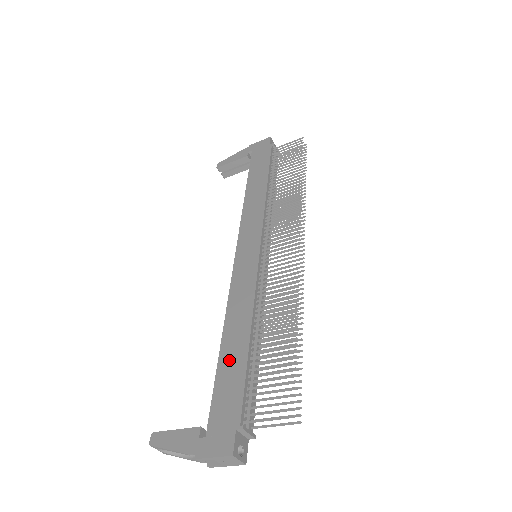
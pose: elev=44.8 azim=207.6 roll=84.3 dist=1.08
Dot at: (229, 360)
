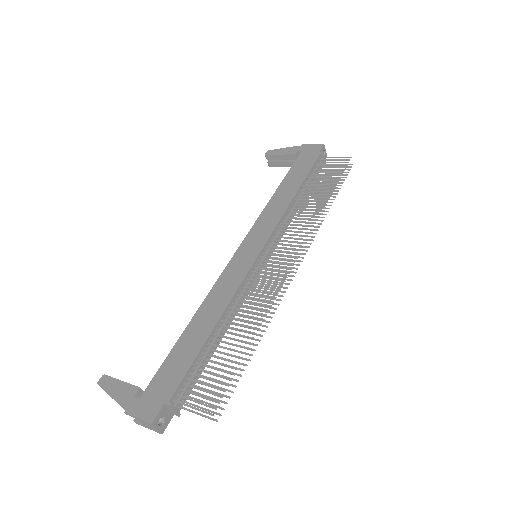
Dot at: (187, 342)
